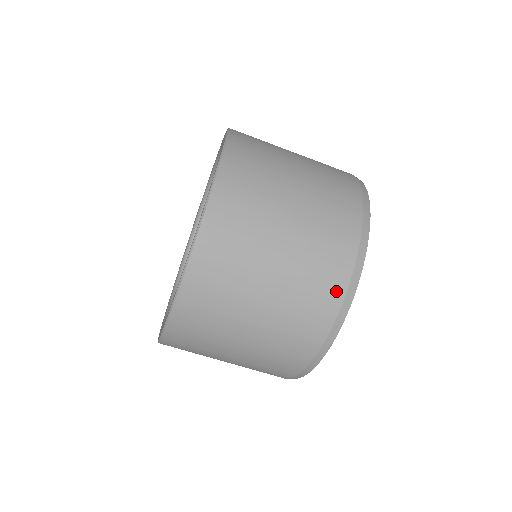
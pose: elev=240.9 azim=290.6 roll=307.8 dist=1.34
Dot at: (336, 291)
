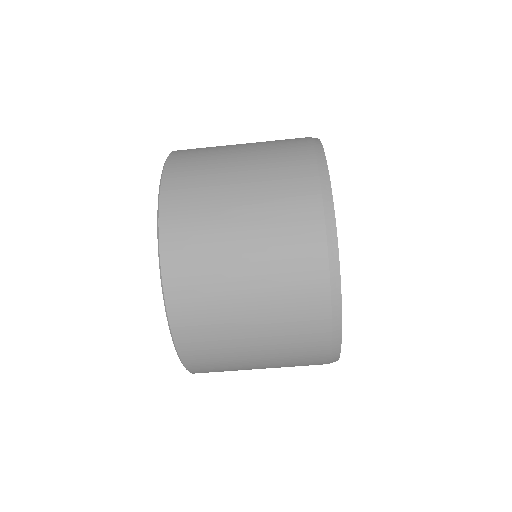
Dot at: (321, 358)
